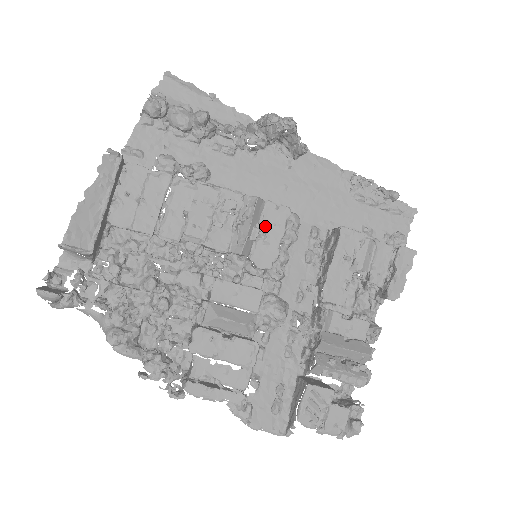
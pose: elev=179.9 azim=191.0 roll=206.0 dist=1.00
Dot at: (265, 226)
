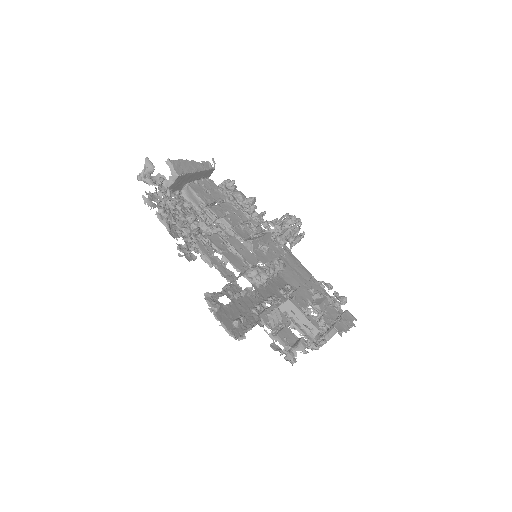
Dot at: (268, 247)
